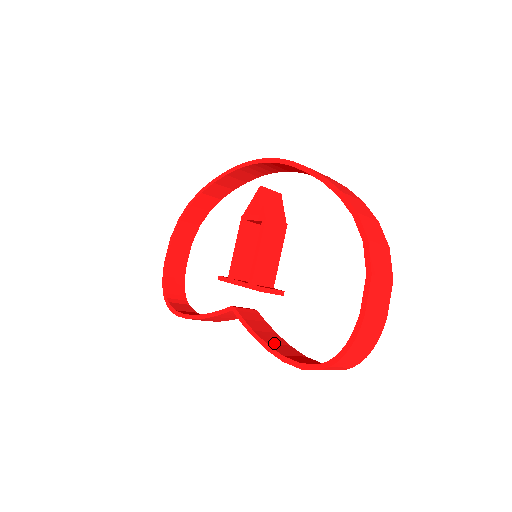
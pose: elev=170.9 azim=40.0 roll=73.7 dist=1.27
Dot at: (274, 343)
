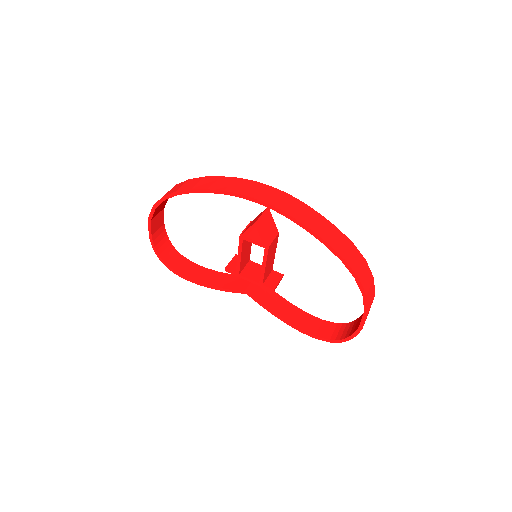
Dot at: (287, 314)
